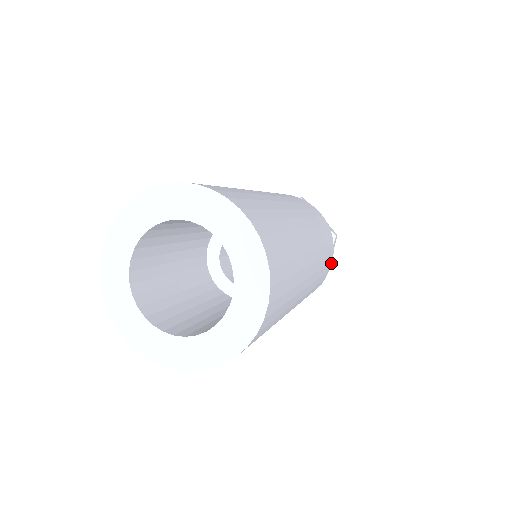
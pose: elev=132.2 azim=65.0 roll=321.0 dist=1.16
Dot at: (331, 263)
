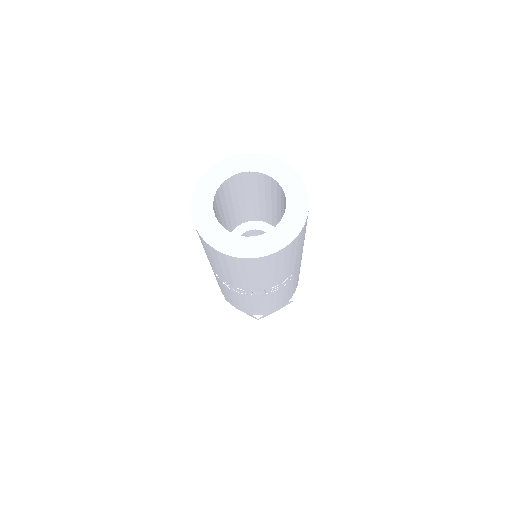
Dot at: occluded
